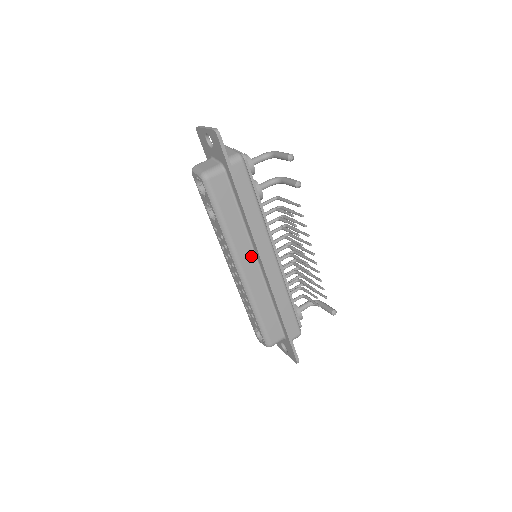
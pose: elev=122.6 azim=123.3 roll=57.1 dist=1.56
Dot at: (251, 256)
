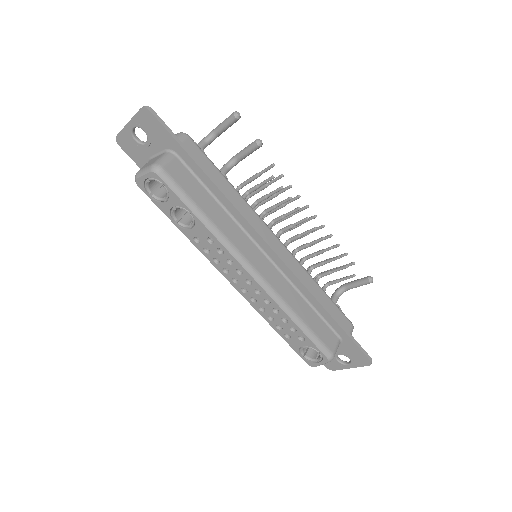
Dot at: (254, 249)
